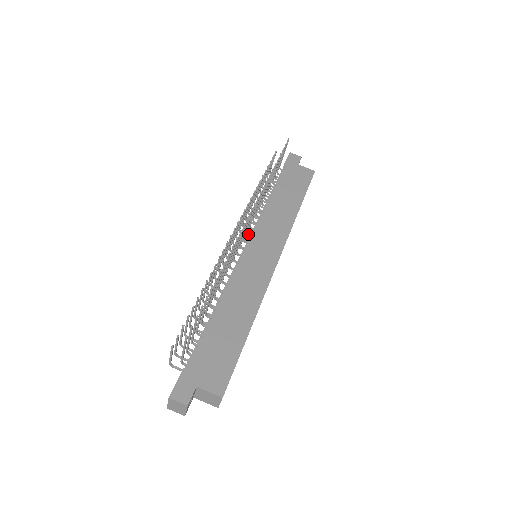
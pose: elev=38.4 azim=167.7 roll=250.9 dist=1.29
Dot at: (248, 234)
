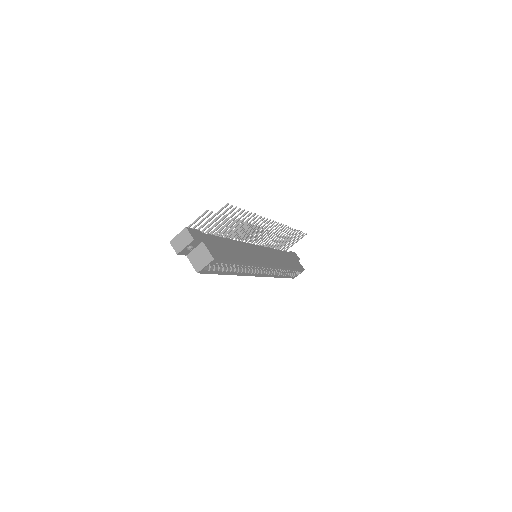
Dot at: occluded
